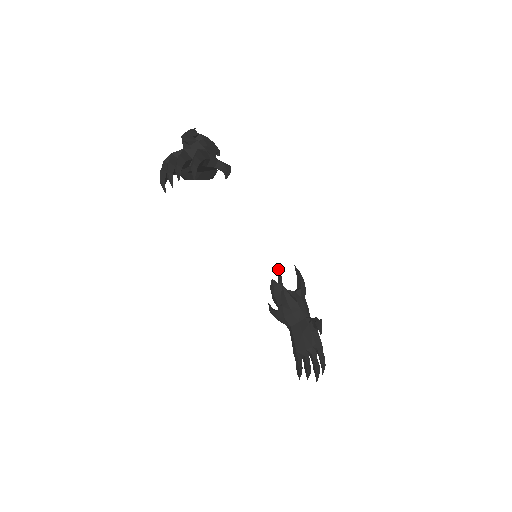
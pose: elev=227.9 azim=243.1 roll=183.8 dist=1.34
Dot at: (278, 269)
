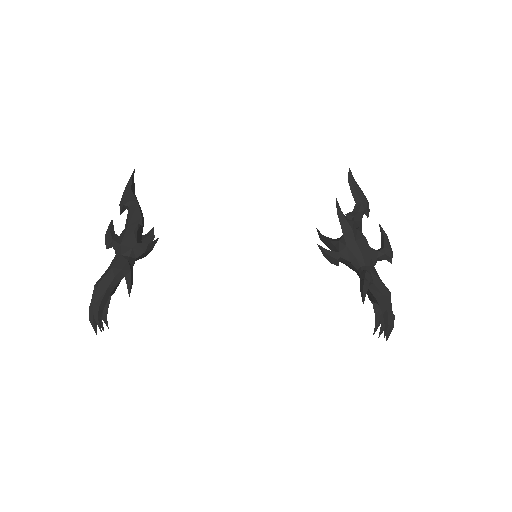
Dot at: (348, 176)
